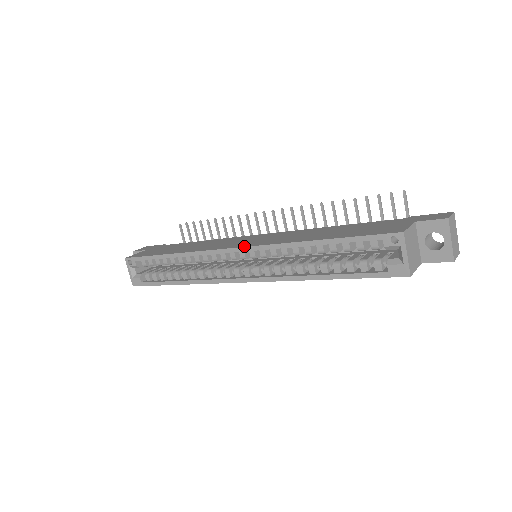
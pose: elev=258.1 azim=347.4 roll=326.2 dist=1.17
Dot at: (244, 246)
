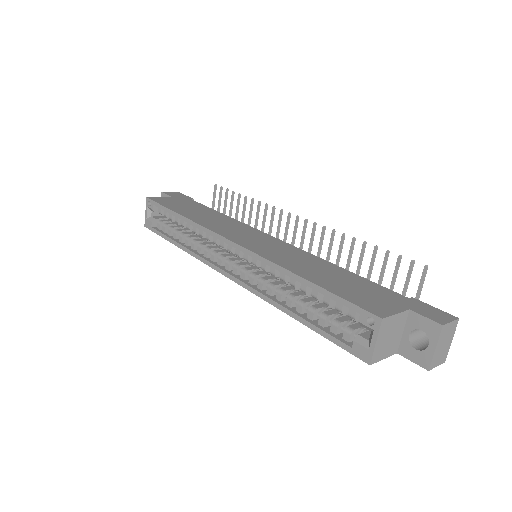
Dot at: (241, 244)
